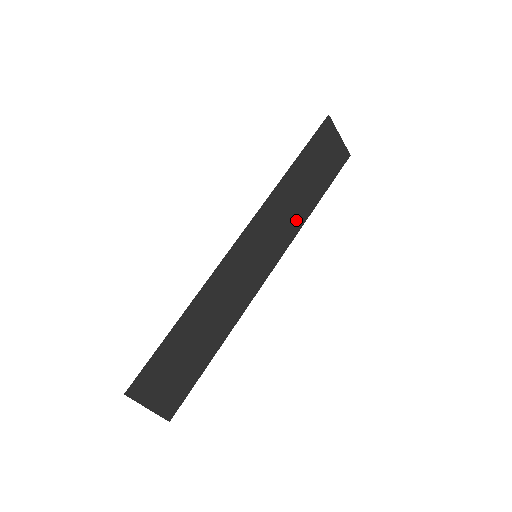
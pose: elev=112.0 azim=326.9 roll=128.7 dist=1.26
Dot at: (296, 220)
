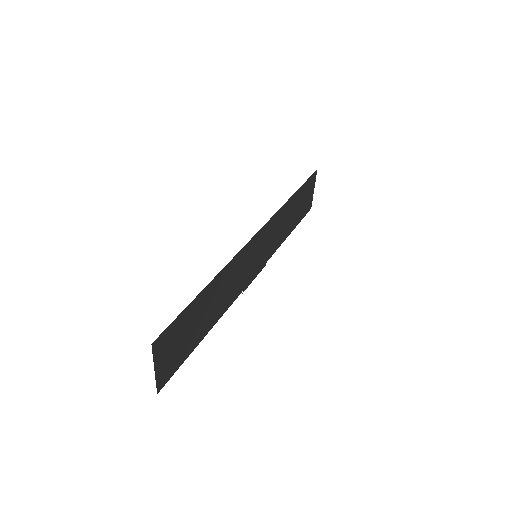
Dot at: (279, 240)
